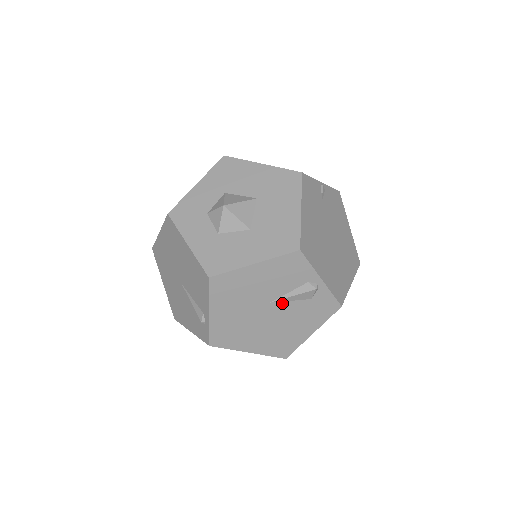
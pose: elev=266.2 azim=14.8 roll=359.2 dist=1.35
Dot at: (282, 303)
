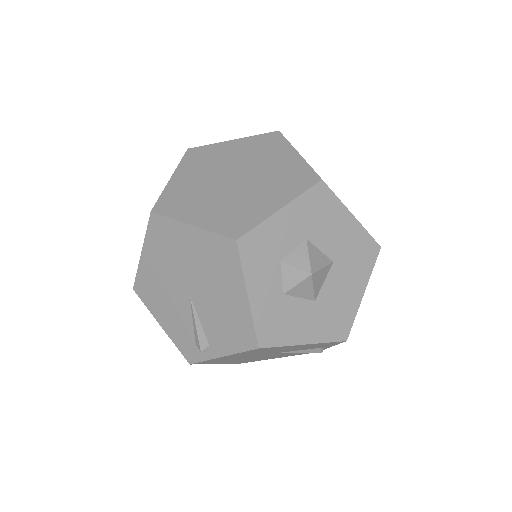
Dot at: (285, 352)
